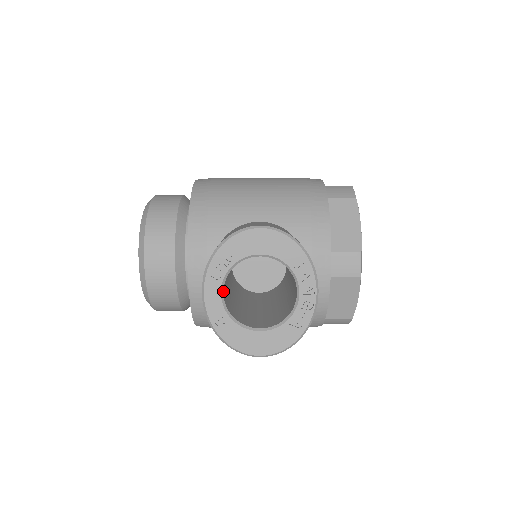
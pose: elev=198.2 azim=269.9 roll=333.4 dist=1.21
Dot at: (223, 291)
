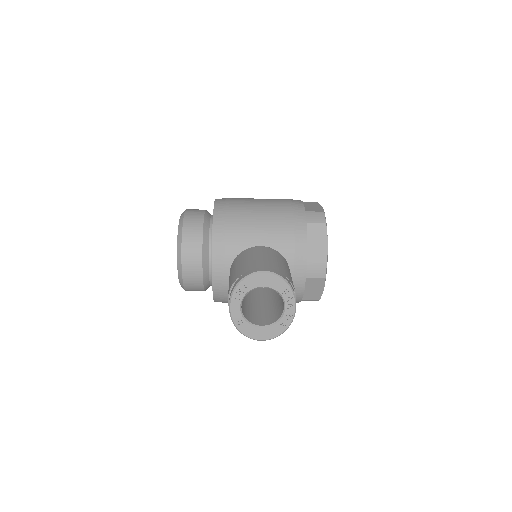
Dot at: (241, 306)
